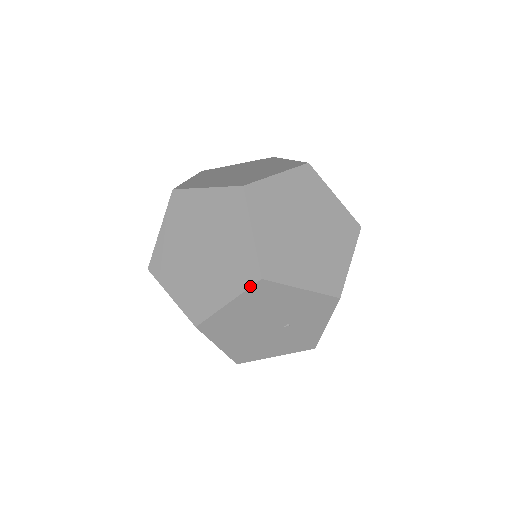
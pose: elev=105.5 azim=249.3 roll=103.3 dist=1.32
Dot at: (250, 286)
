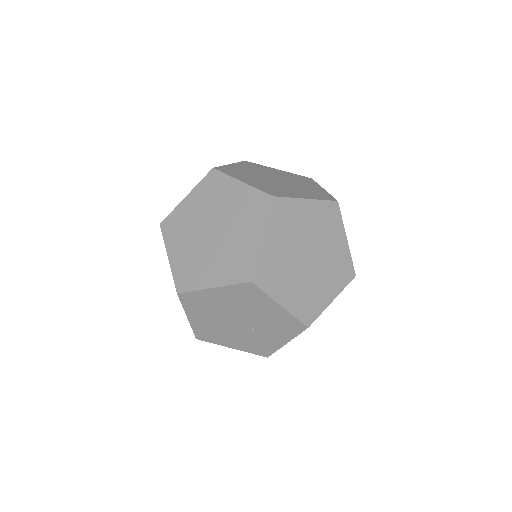
Dot at: (239, 283)
